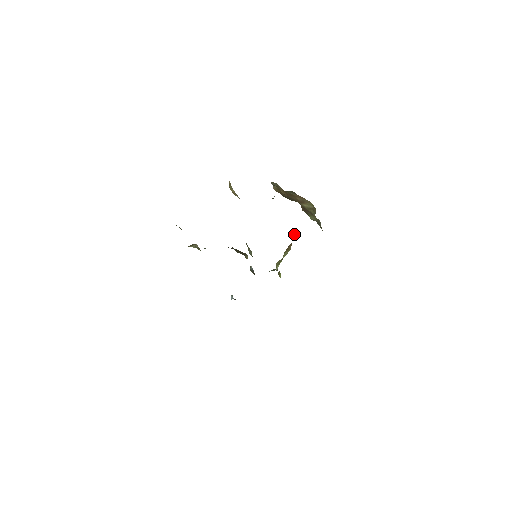
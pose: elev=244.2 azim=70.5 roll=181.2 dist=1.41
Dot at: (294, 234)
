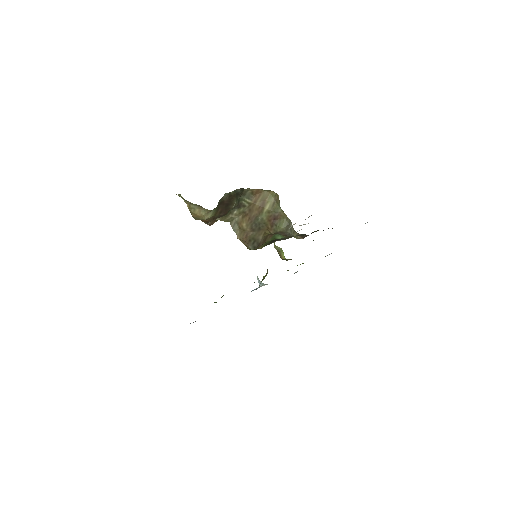
Dot at: occluded
